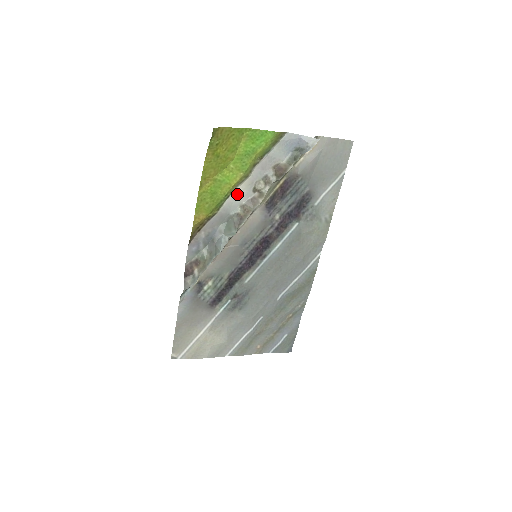
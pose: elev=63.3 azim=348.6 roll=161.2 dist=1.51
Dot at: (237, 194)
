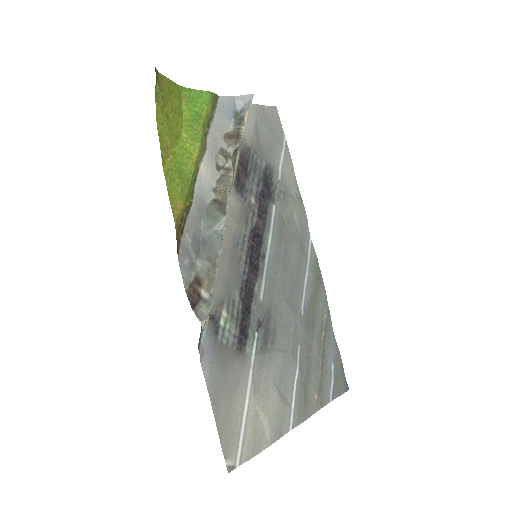
Dot at: (203, 175)
